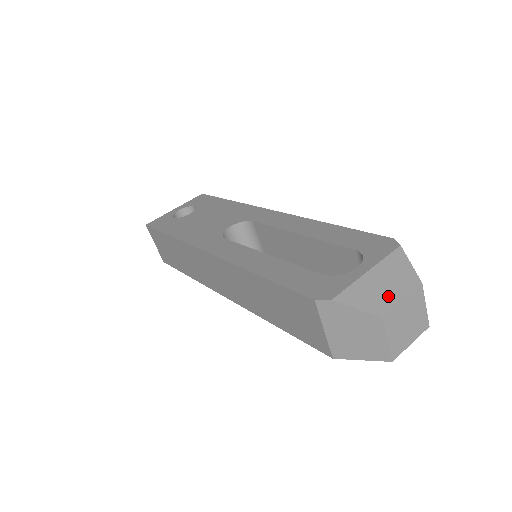
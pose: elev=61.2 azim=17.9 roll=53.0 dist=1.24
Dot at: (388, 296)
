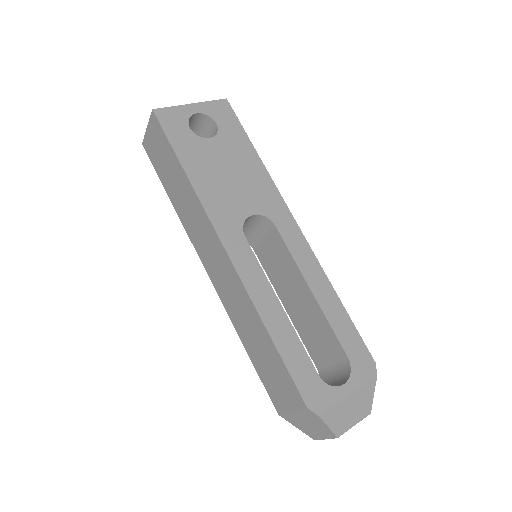
Dot at: (349, 420)
